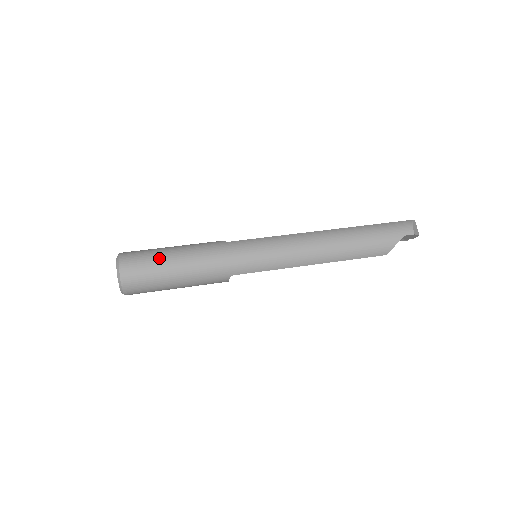
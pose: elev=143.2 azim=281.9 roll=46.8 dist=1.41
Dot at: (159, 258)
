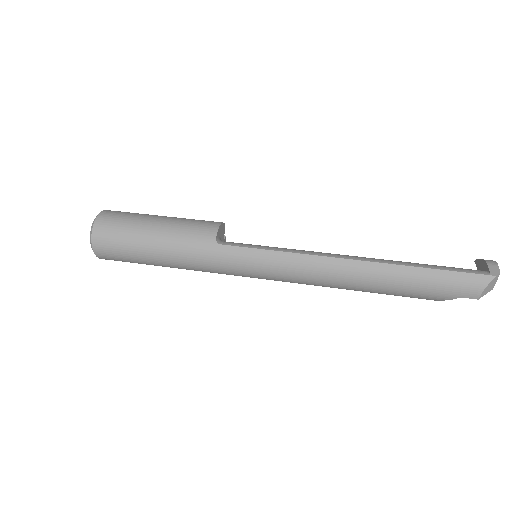
Dot at: (135, 249)
